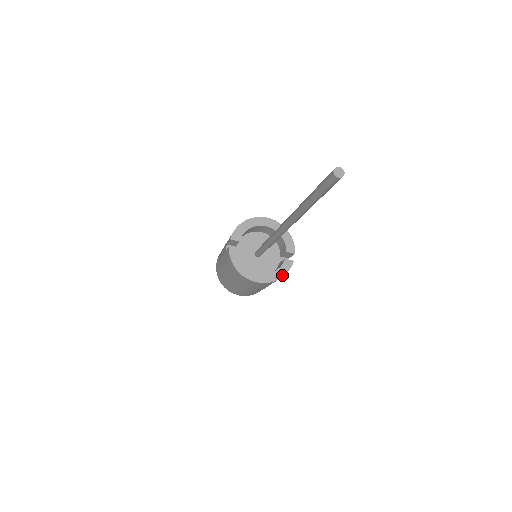
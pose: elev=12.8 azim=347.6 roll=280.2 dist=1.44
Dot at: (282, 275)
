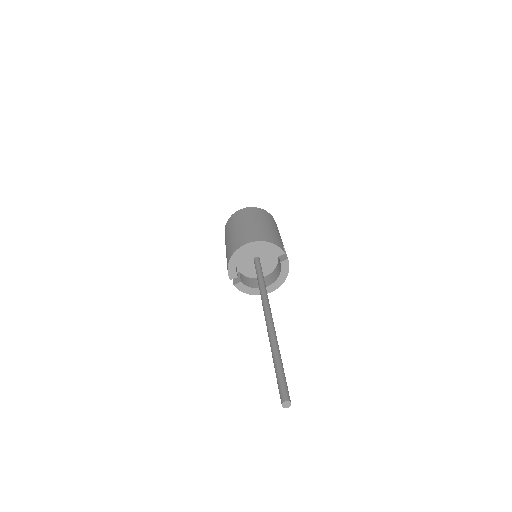
Dot at: (286, 274)
